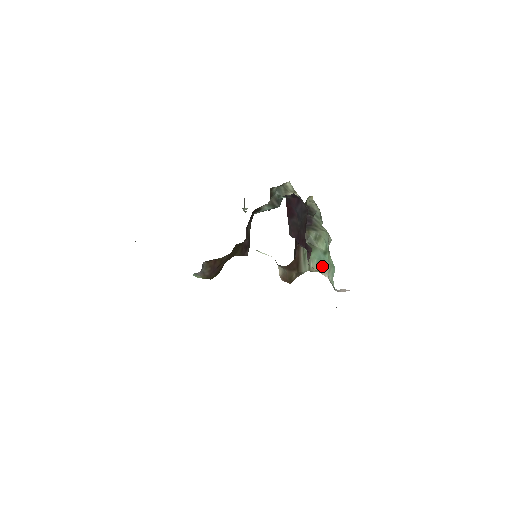
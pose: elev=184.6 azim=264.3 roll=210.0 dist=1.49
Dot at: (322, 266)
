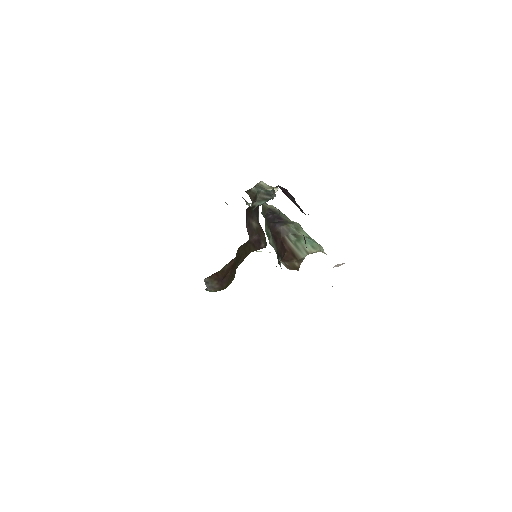
Dot at: (318, 247)
